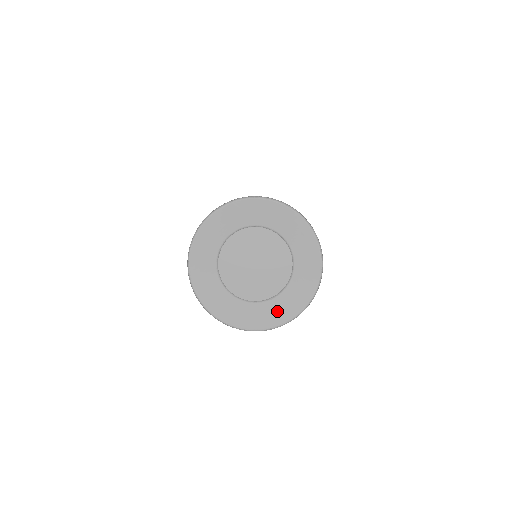
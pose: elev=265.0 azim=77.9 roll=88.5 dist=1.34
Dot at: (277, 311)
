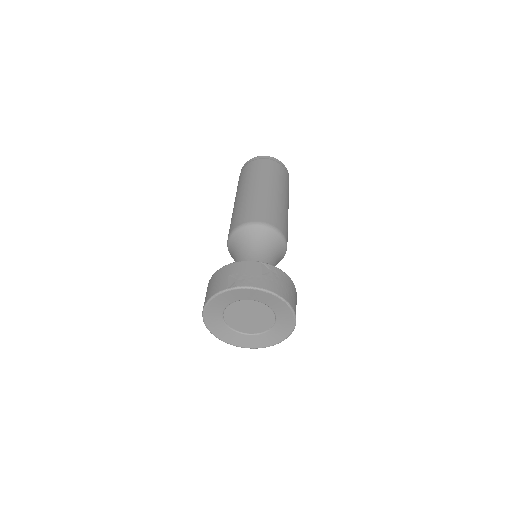
Dot at: (251, 342)
